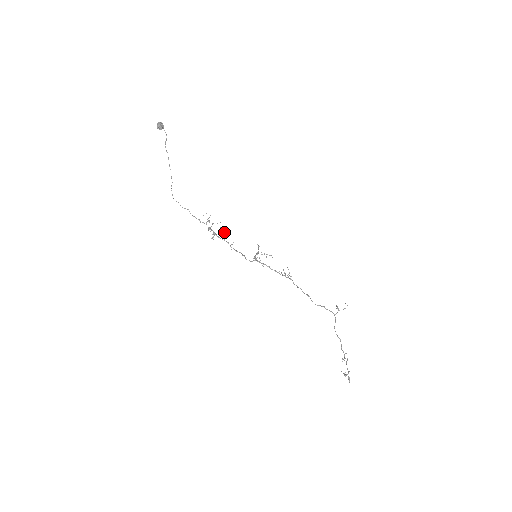
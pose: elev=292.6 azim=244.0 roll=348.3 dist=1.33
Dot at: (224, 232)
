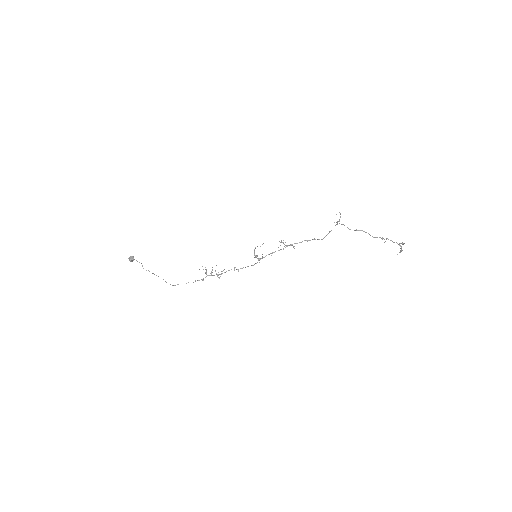
Dot at: occluded
